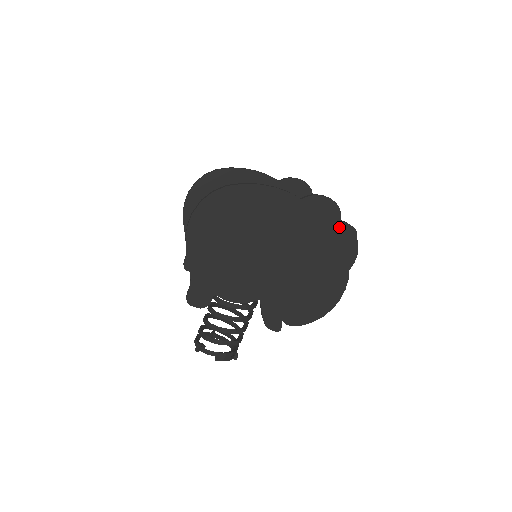
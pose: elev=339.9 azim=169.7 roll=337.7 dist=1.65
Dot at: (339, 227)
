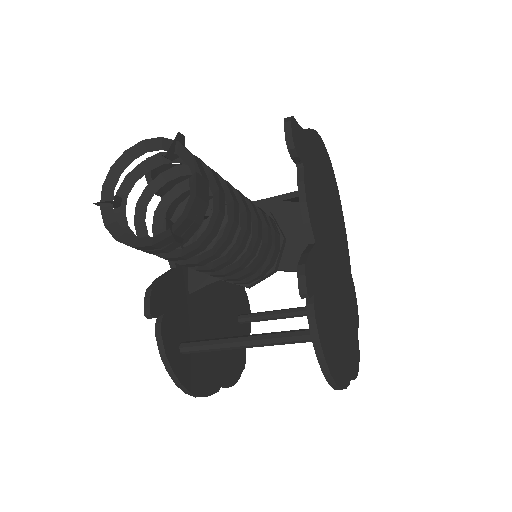
Dot at: (356, 333)
